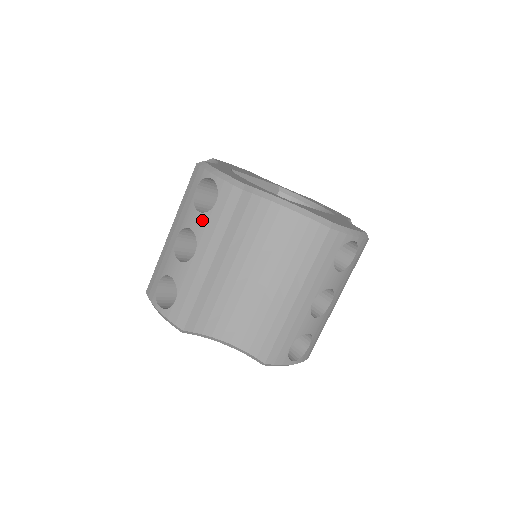
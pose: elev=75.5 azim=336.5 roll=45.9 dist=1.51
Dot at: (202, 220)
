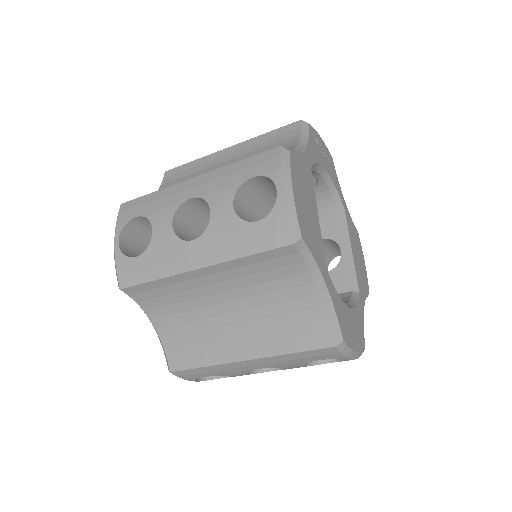
Dot at: occluded
